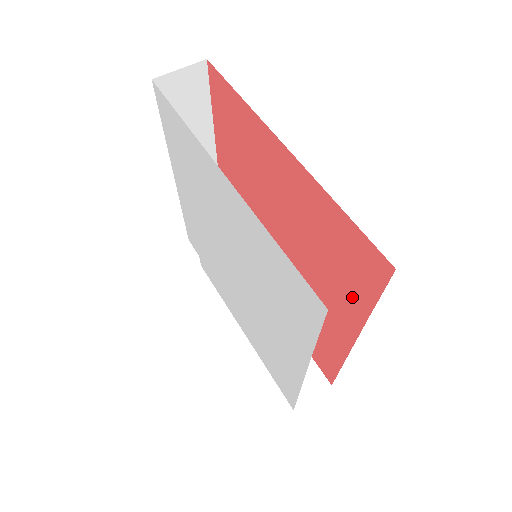
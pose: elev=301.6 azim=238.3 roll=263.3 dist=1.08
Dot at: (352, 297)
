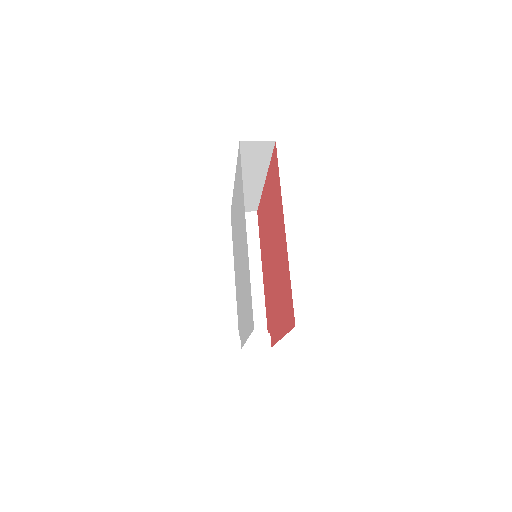
Dot at: (278, 195)
